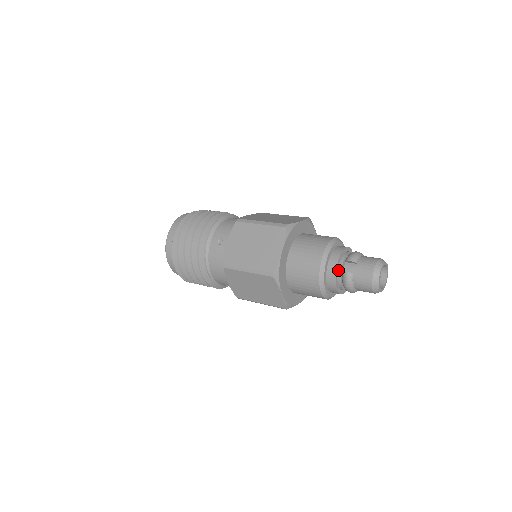
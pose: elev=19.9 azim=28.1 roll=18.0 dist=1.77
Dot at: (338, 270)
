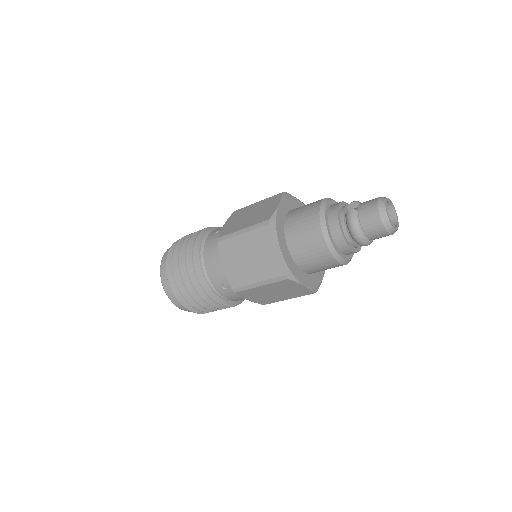
Dot at: (340, 213)
